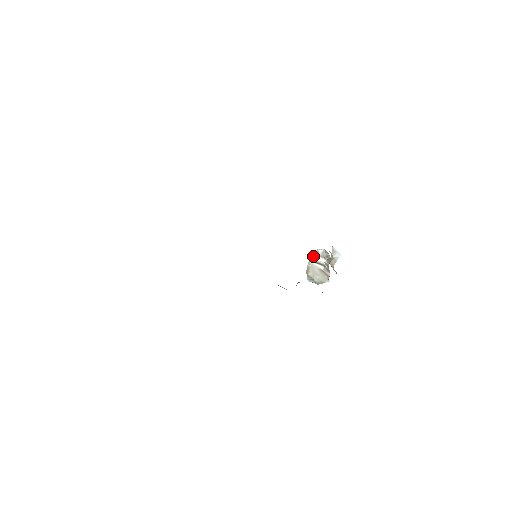
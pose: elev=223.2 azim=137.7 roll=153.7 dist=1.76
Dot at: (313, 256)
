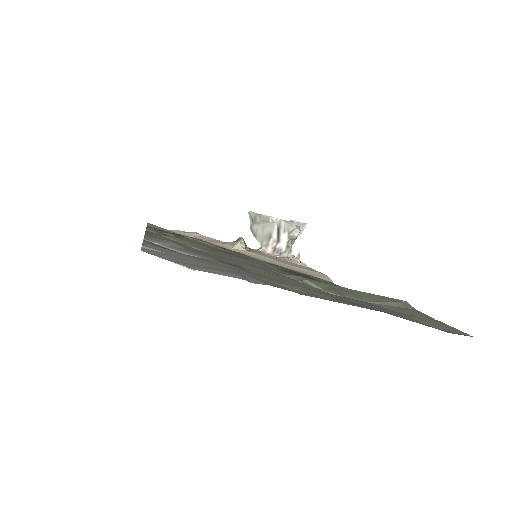
Dot at: (286, 226)
